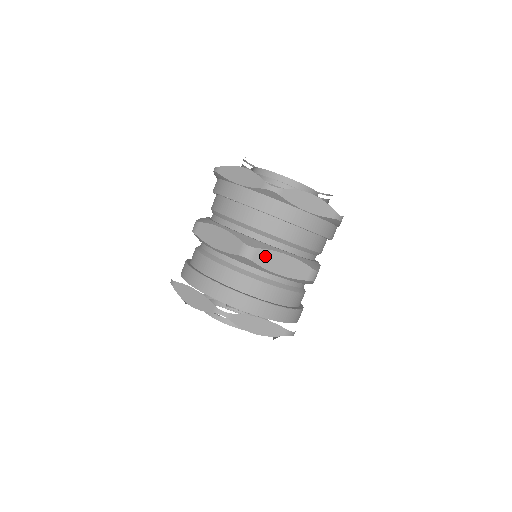
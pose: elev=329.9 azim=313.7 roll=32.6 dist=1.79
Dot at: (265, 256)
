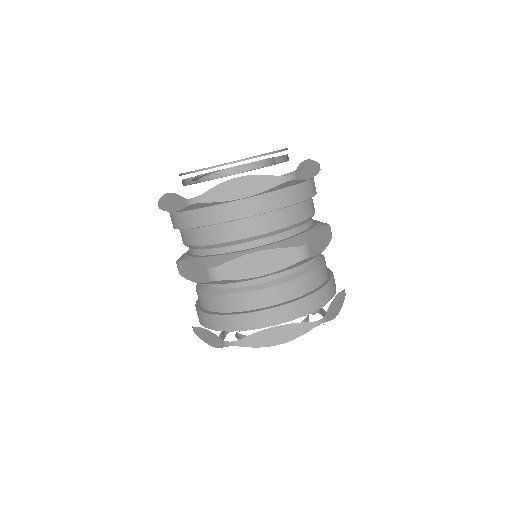
Dot at: (312, 244)
